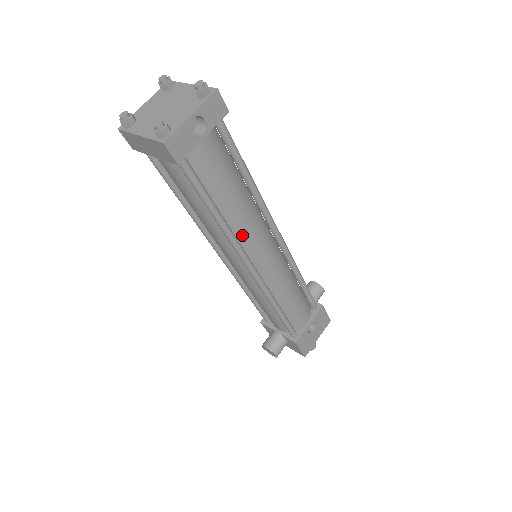
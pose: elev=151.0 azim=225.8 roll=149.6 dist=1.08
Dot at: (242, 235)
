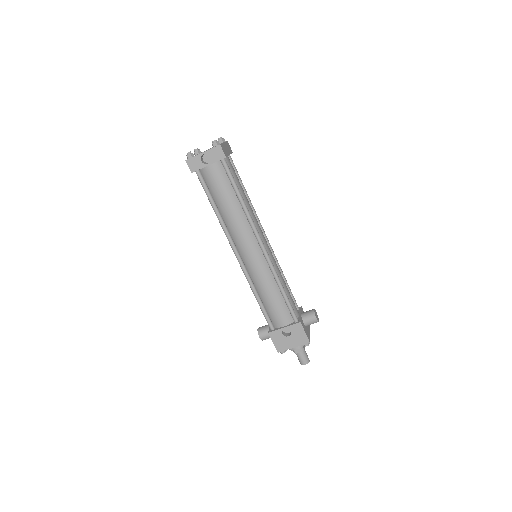
Dot at: (232, 230)
